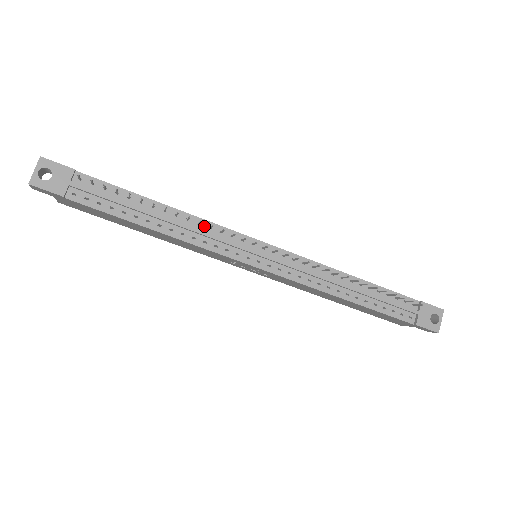
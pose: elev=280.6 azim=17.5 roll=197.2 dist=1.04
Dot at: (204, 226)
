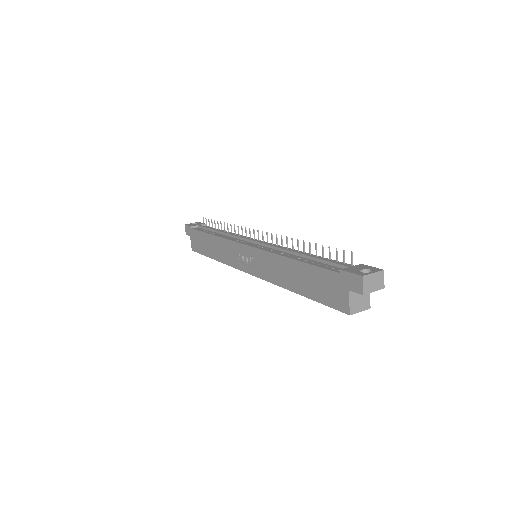
Dot at: occluded
